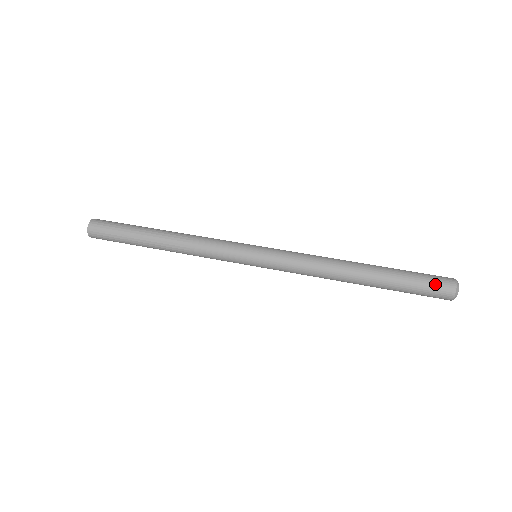
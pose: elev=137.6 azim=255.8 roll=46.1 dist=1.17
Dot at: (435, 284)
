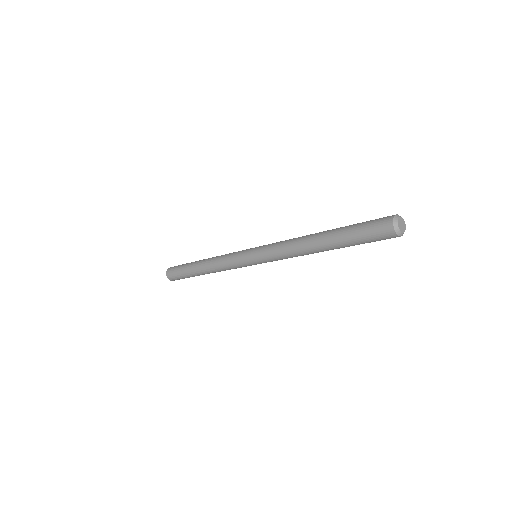
Dot at: (377, 219)
